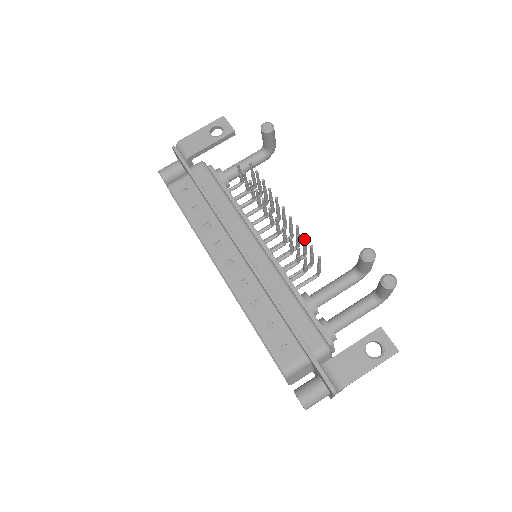
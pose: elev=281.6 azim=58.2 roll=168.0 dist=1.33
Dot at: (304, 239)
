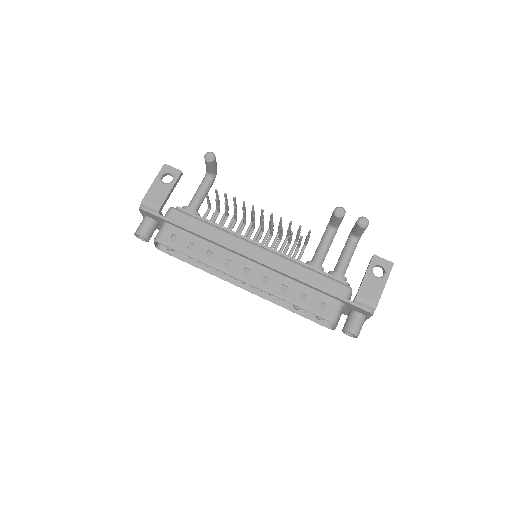
Dot at: (291, 224)
